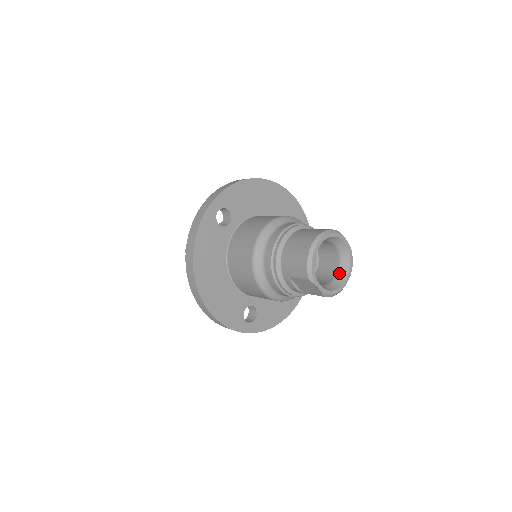
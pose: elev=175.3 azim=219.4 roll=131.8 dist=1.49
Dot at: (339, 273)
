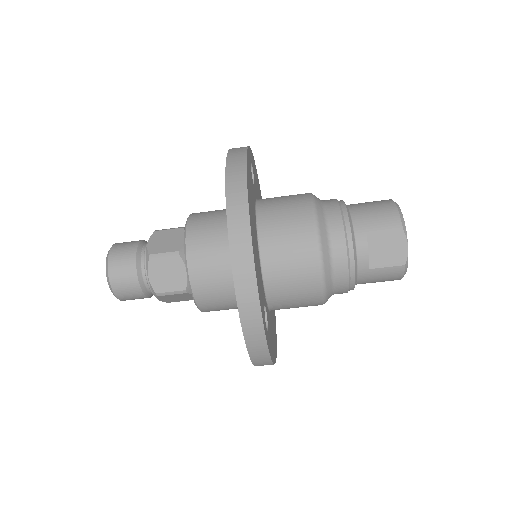
Dot at: occluded
